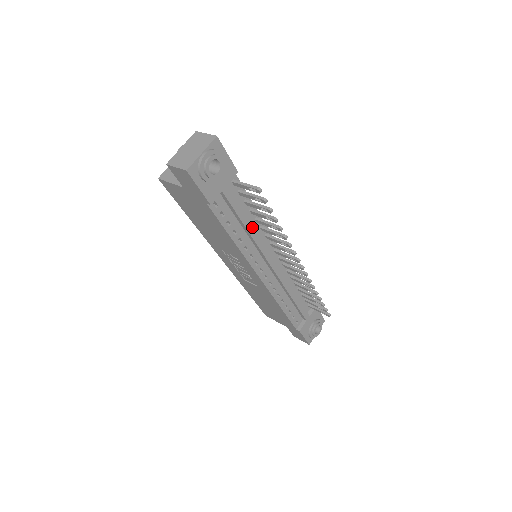
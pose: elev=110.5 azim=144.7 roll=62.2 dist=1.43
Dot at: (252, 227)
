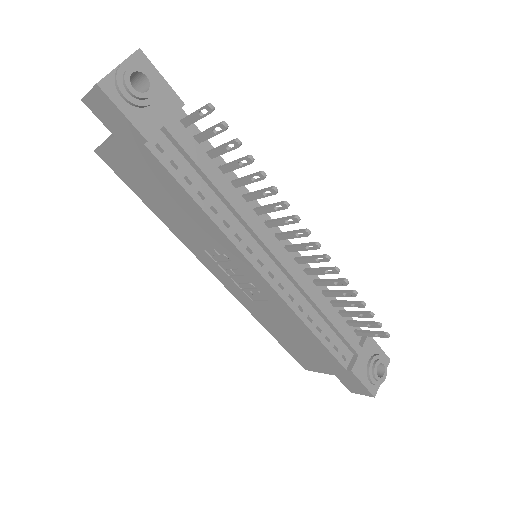
Dot at: (227, 189)
